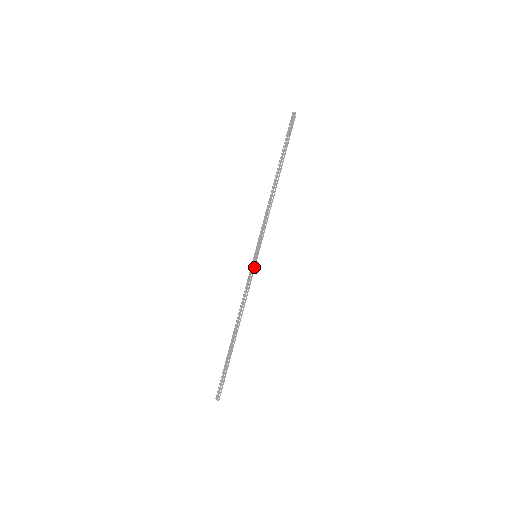
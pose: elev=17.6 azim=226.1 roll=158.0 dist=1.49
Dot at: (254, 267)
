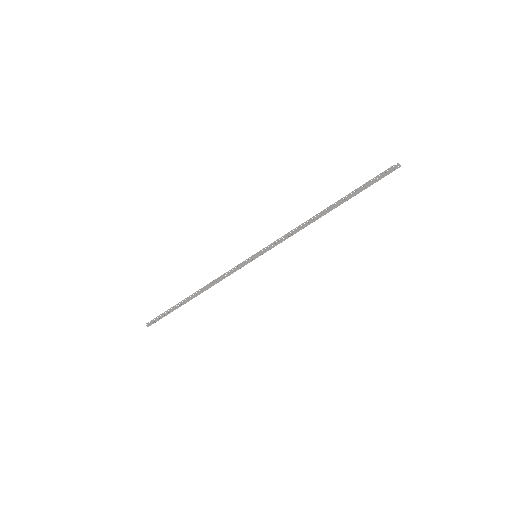
Dot at: (248, 262)
